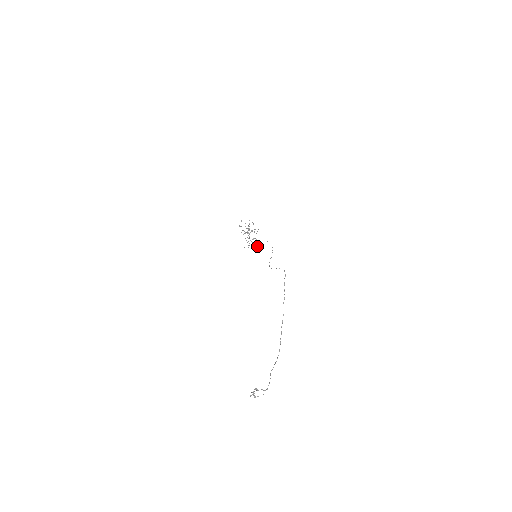
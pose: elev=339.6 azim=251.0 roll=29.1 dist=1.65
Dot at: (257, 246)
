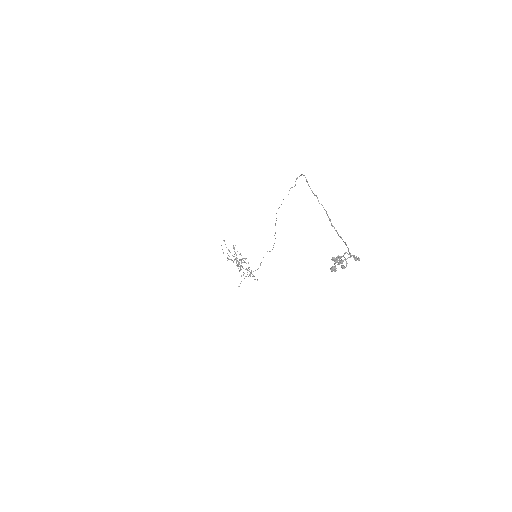
Dot at: occluded
